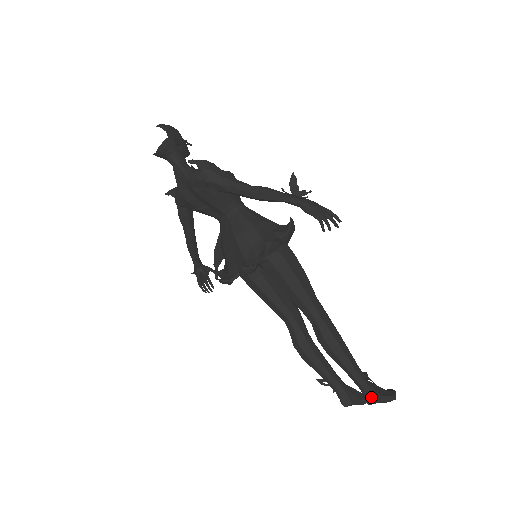
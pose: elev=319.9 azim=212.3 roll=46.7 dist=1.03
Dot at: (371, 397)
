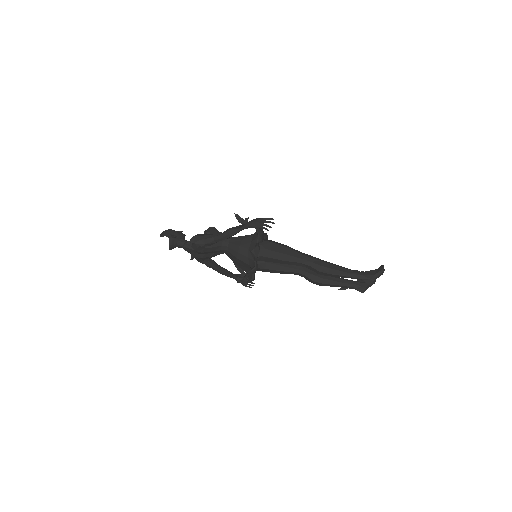
Dot at: (368, 280)
